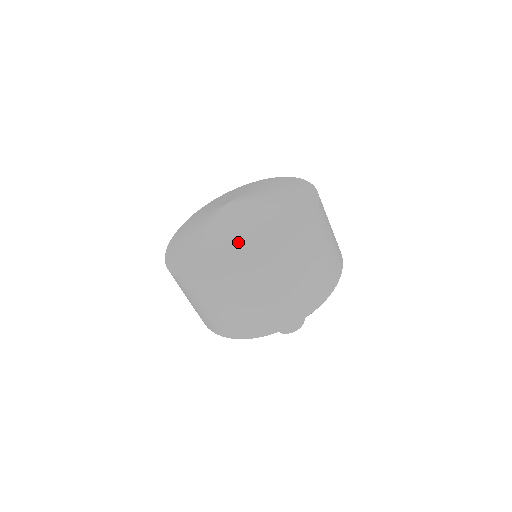
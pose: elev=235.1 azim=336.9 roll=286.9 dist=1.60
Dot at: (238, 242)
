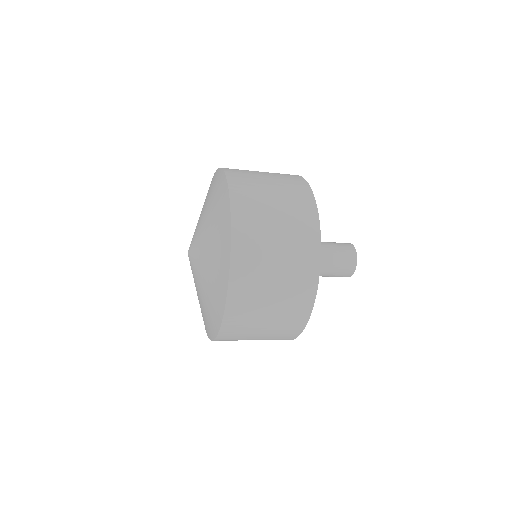
Dot at: (203, 306)
